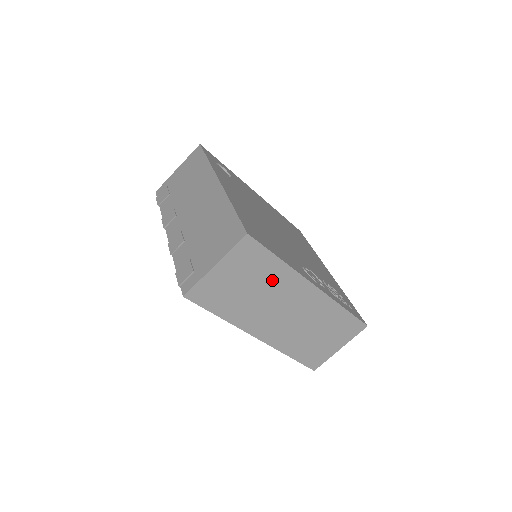
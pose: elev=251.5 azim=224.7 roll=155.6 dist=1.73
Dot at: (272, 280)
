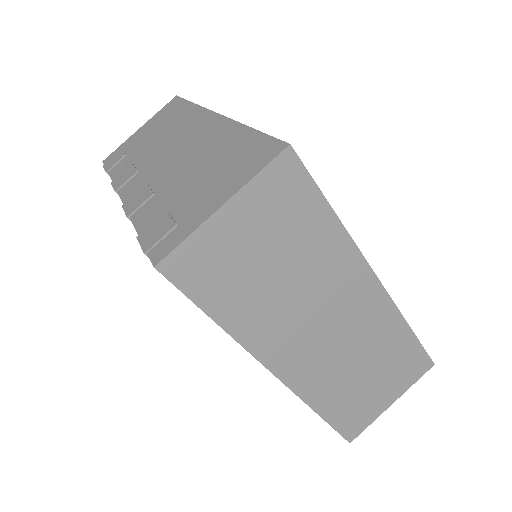
Dot at: (315, 255)
